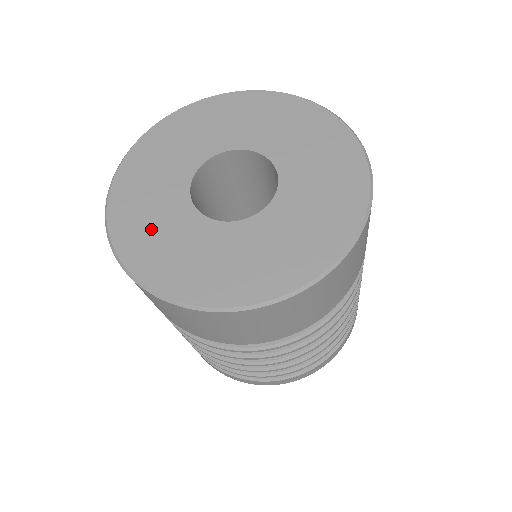
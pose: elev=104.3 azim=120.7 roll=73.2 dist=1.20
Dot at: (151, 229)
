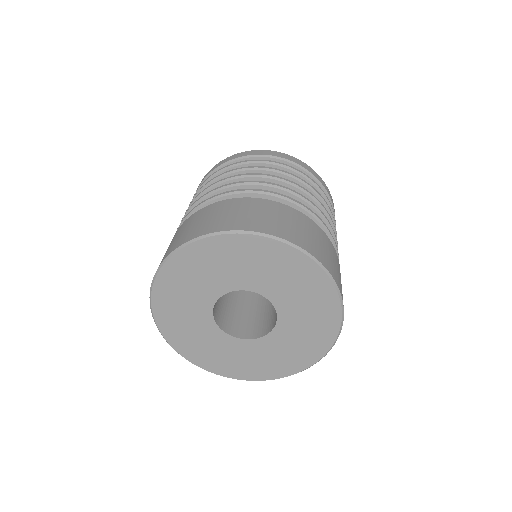
Dot at: (180, 300)
